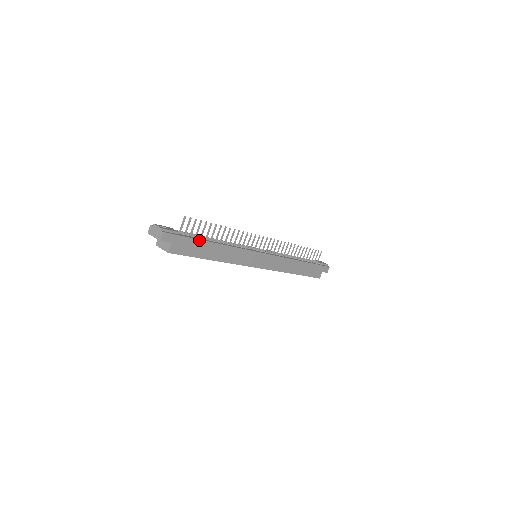
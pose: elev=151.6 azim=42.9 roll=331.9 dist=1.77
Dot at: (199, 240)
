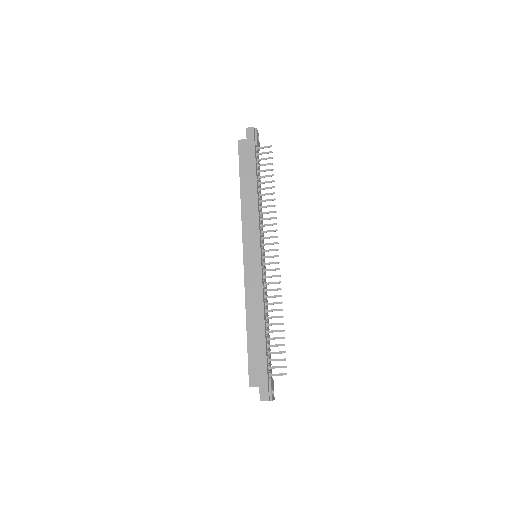
Dot at: (255, 164)
